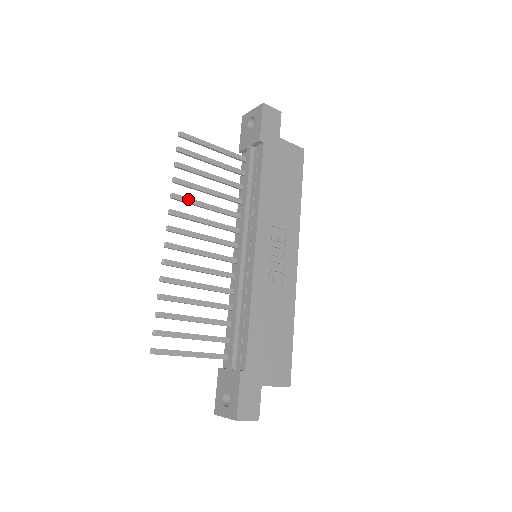
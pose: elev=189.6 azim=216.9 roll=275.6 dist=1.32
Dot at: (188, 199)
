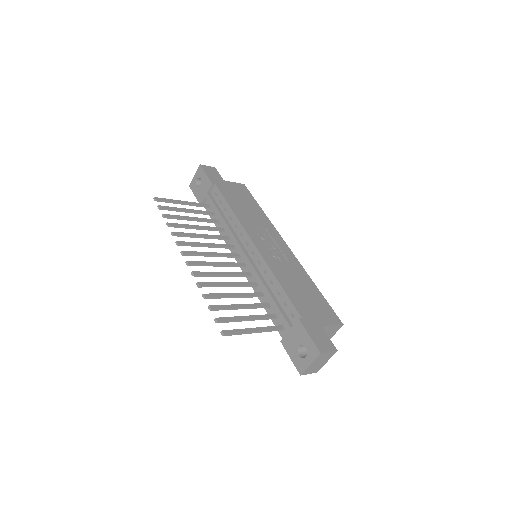
Dot at: (185, 233)
